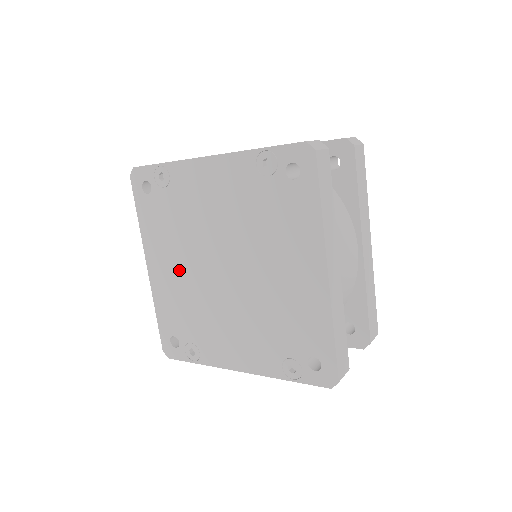
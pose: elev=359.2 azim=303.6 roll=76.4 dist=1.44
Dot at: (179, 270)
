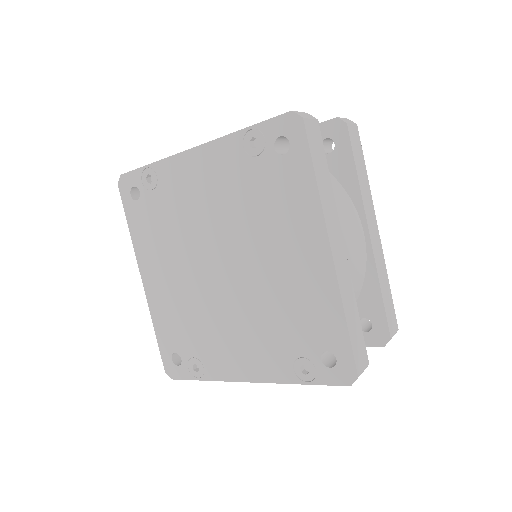
Dot at: (174, 277)
